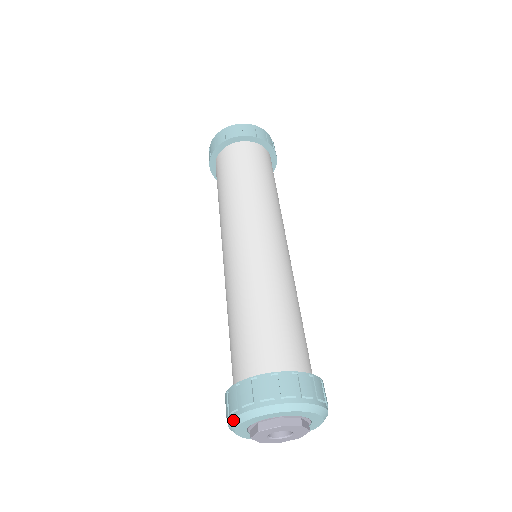
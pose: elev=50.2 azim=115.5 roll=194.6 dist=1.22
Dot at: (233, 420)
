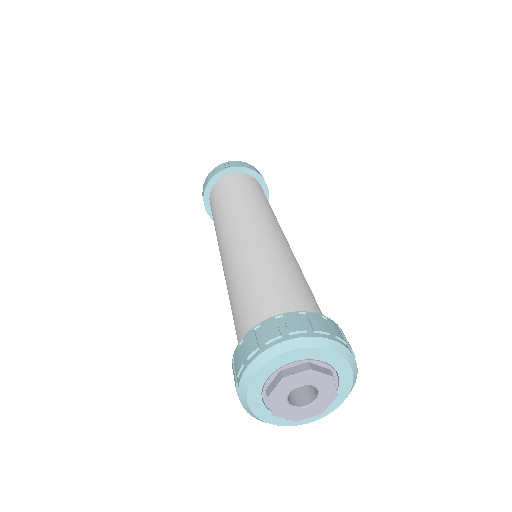
Dot at: (251, 364)
